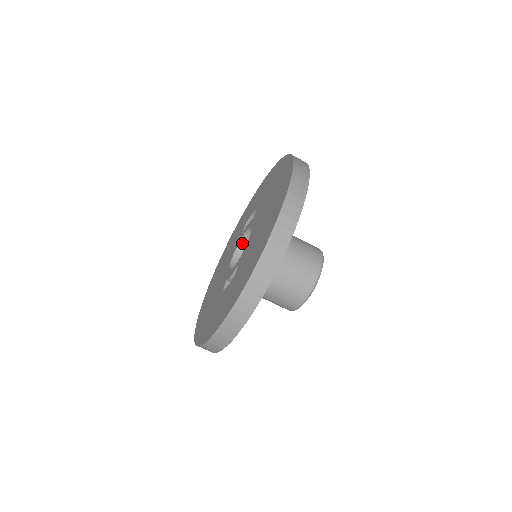
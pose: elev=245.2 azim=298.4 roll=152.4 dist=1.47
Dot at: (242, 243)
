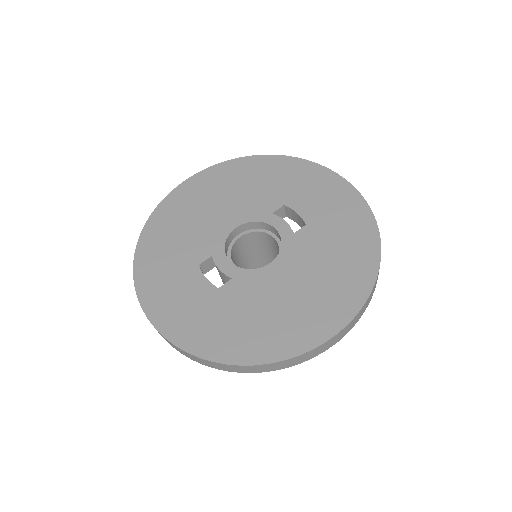
Dot at: (262, 224)
